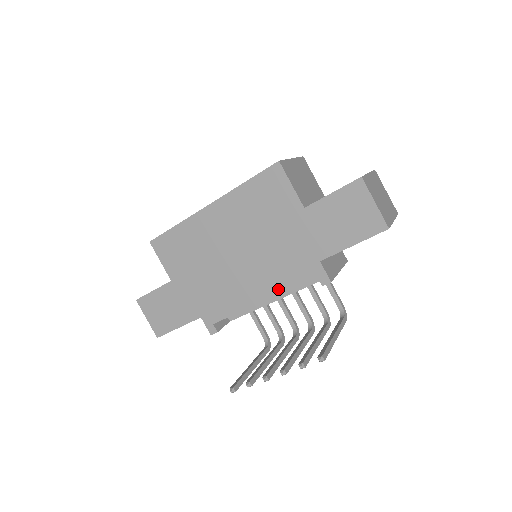
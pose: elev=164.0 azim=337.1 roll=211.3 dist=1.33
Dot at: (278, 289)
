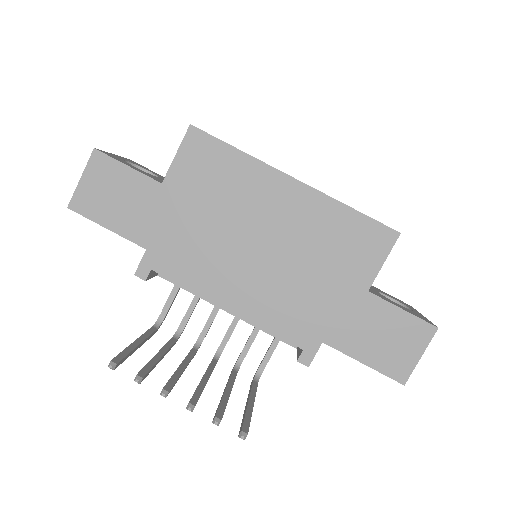
Dot at: (257, 318)
